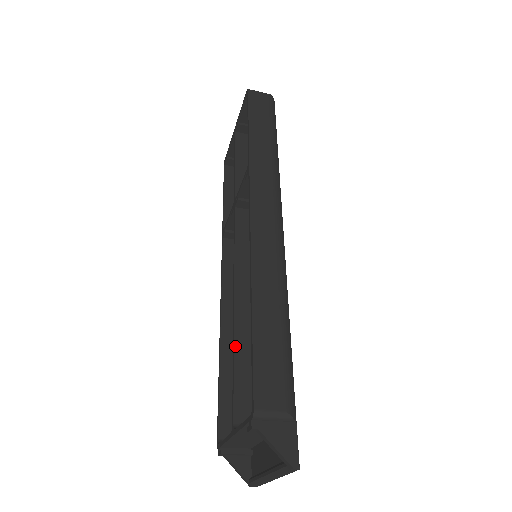
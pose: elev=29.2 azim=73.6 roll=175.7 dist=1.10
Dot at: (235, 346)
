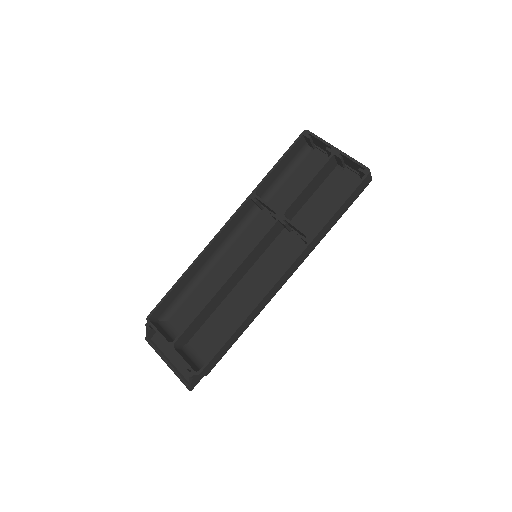
Dot at: (205, 307)
